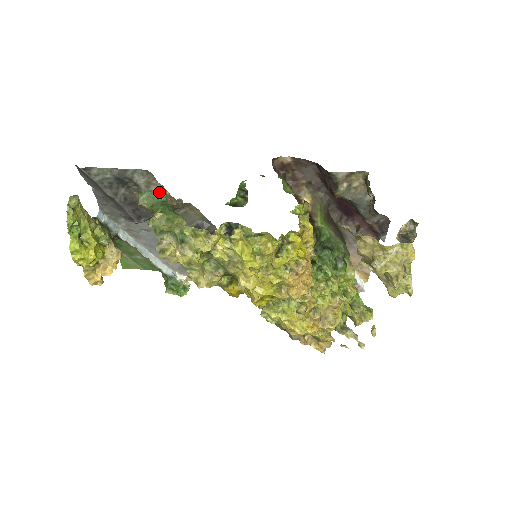
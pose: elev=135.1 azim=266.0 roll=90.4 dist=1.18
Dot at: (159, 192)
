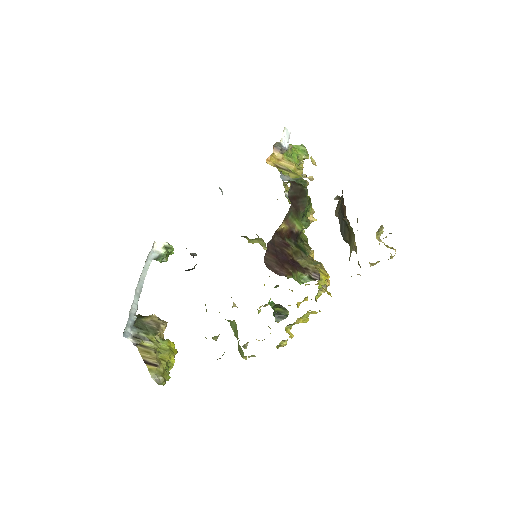
Dot at: occluded
